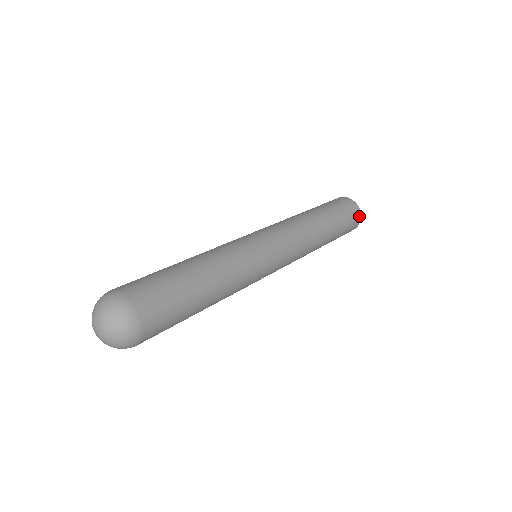
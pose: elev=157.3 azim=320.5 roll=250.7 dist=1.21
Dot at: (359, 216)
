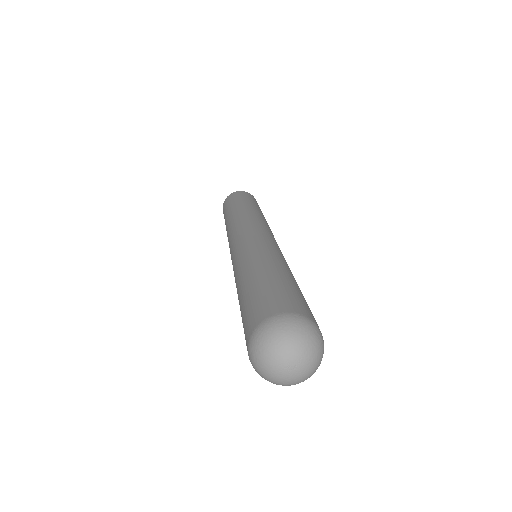
Dot at: (249, 194)
